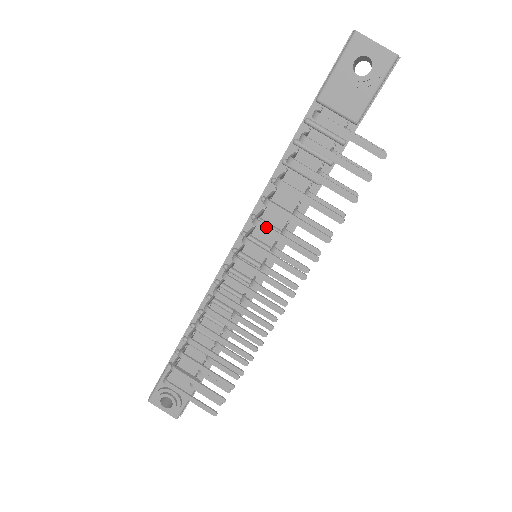
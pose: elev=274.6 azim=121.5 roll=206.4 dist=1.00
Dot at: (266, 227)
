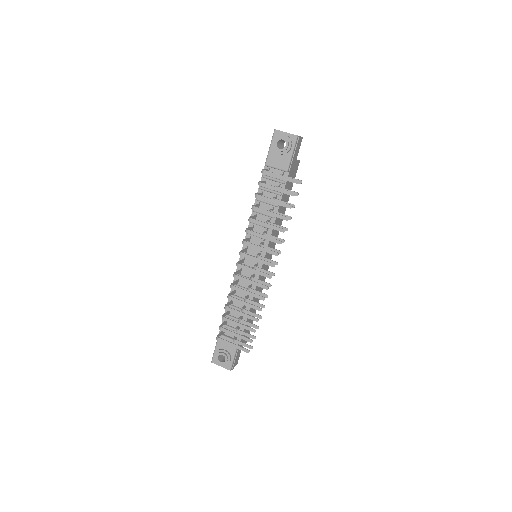
Dot at: (252, 232)
